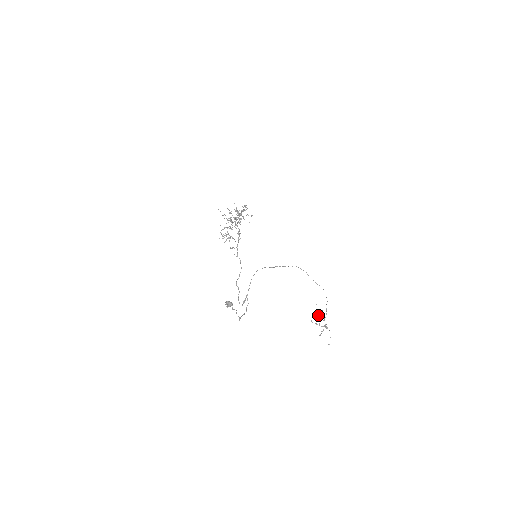
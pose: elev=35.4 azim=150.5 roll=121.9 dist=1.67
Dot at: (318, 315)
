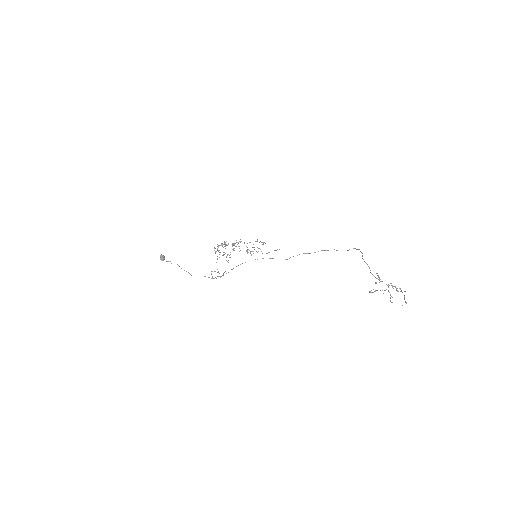
Dot at: (376, 282)
